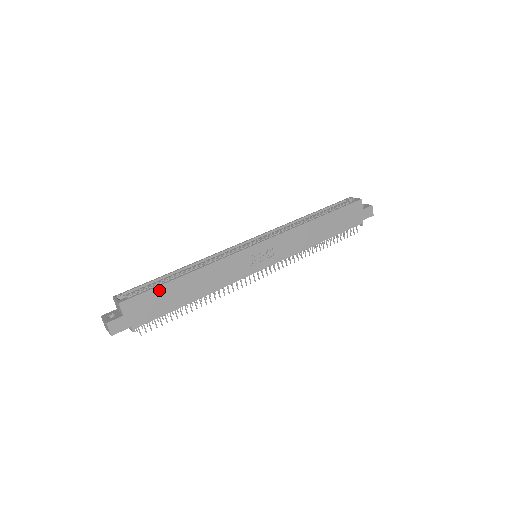
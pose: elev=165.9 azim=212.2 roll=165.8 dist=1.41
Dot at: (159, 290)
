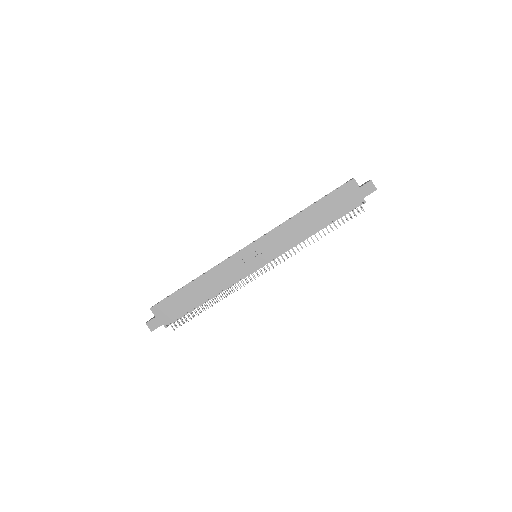
Dot at: (176, 296)
